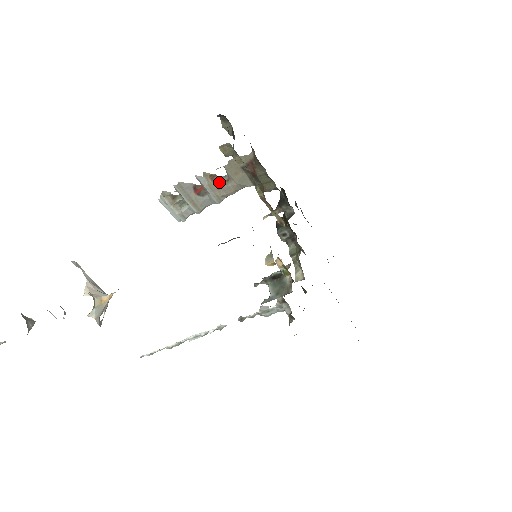
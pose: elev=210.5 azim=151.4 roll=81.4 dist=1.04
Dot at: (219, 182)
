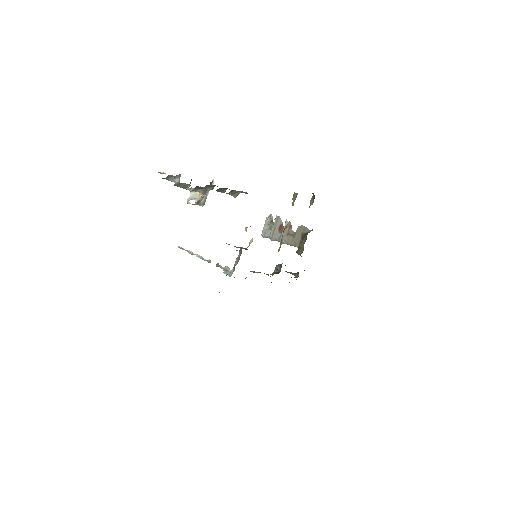
Dot at: (290, 232)
